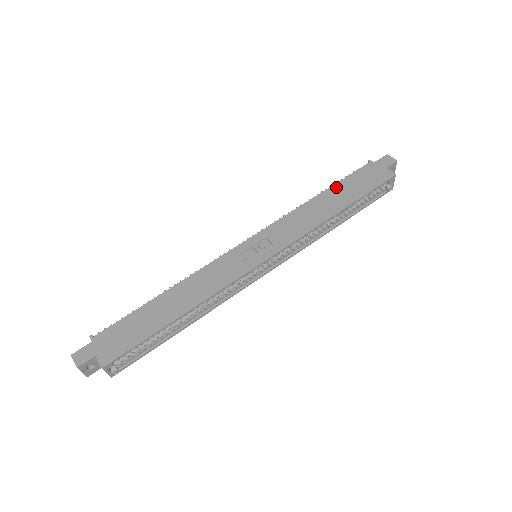
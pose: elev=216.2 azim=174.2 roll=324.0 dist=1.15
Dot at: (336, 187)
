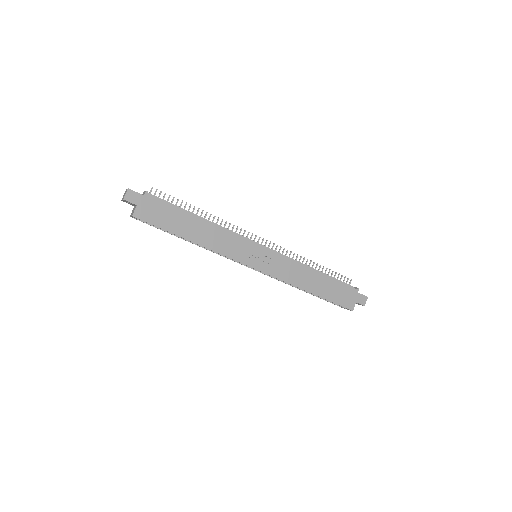
Dot at: (328, 280)
